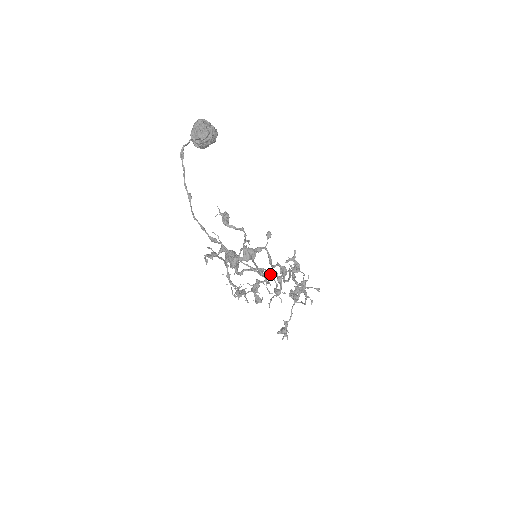
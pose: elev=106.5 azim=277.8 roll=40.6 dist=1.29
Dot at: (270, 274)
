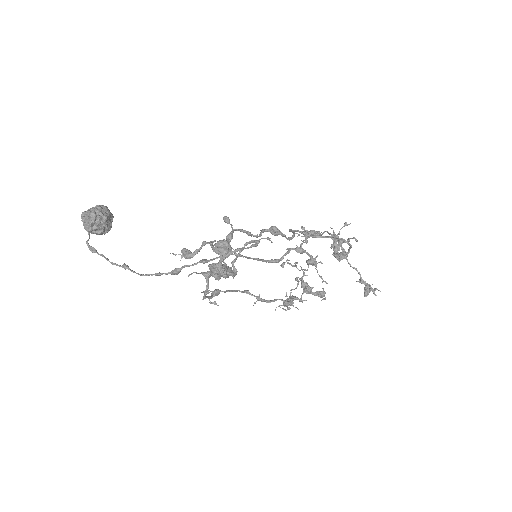
Dot at: (256, 240)
